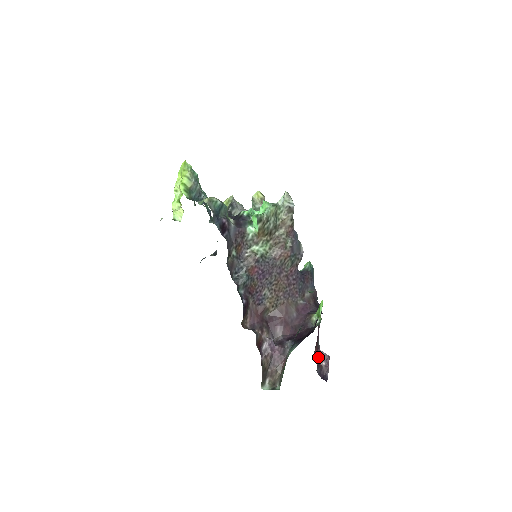
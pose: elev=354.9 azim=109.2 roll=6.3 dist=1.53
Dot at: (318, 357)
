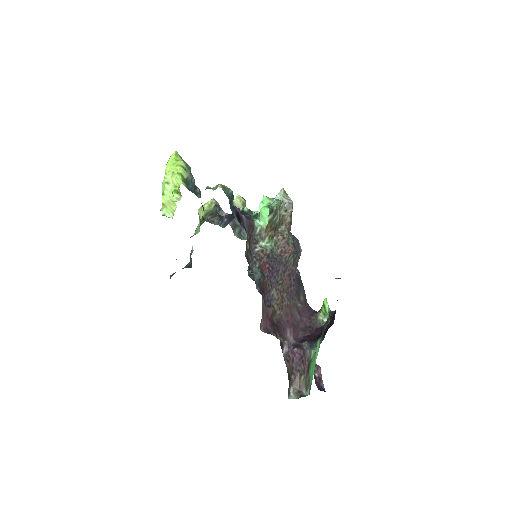
Dot at: occluded
